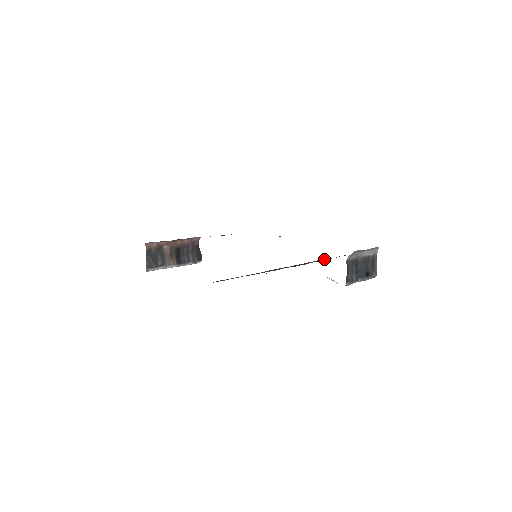
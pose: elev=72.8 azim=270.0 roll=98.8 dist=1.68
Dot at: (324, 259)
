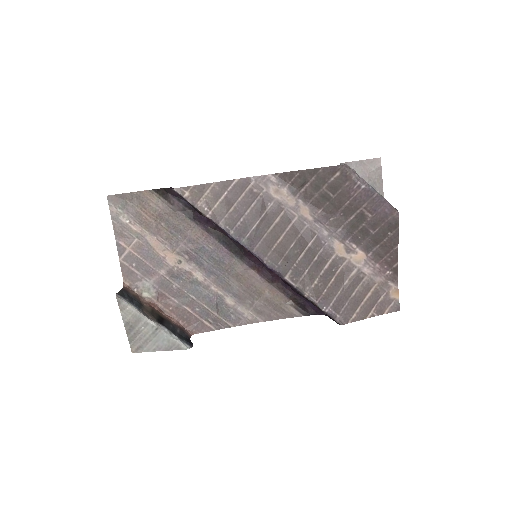
Dot at: (347, 275)
